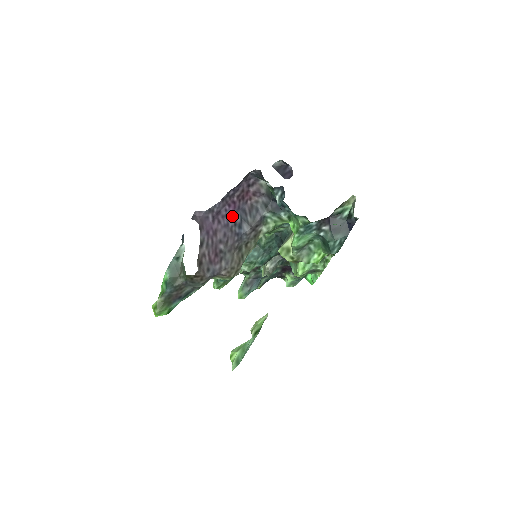
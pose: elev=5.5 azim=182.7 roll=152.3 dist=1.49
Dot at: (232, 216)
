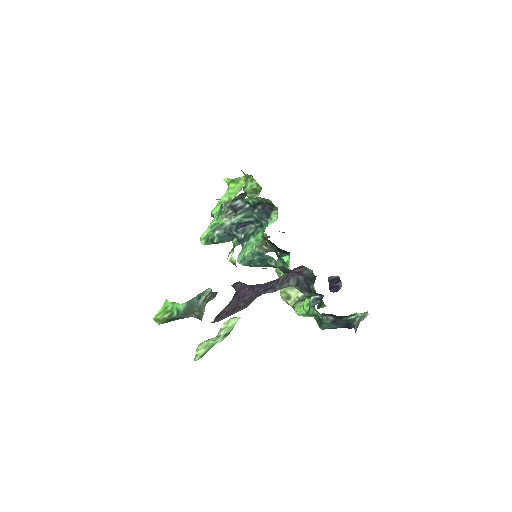
Dot at: (266, 286)
